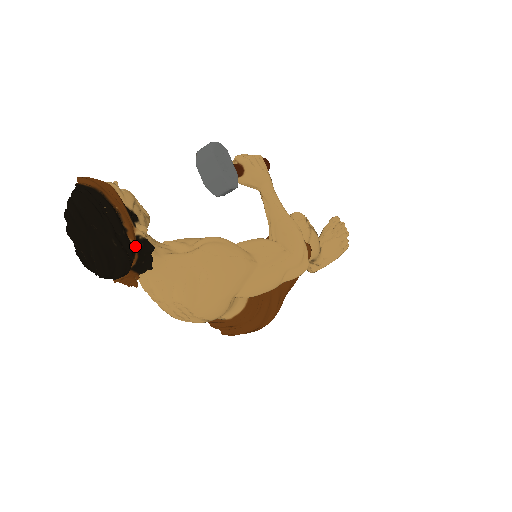
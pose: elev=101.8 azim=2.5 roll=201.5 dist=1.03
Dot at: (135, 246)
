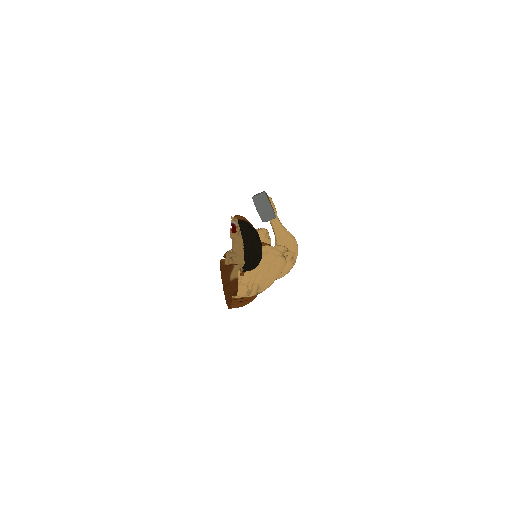
Dot at: occluded
